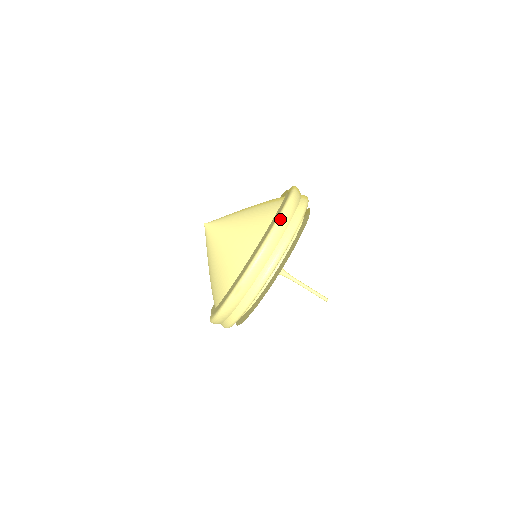
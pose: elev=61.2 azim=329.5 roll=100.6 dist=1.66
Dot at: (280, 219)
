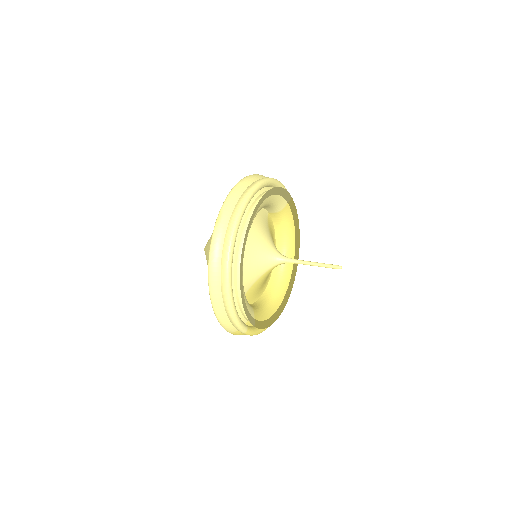
Dot at: (252, 175)
